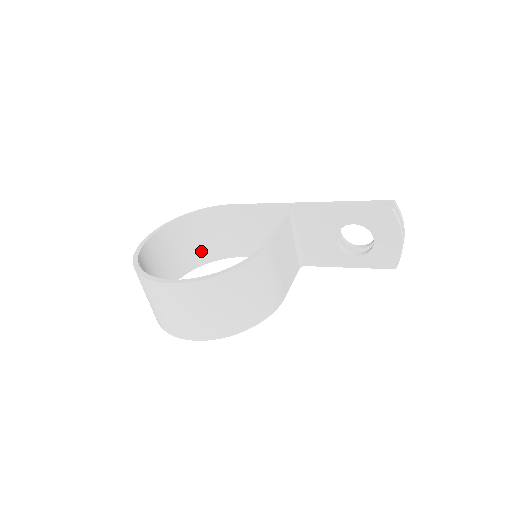
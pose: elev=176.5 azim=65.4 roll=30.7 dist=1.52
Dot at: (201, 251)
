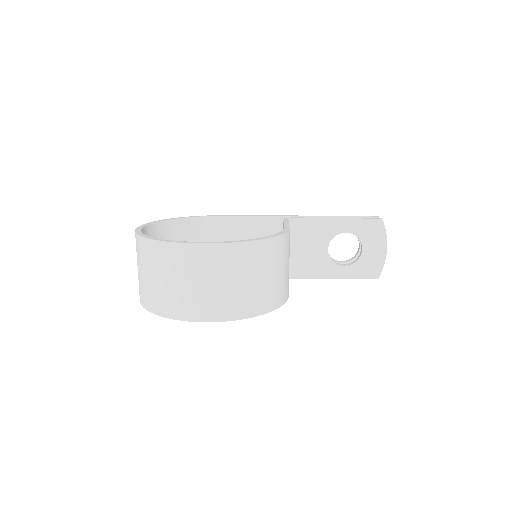
Dot at: occluded
